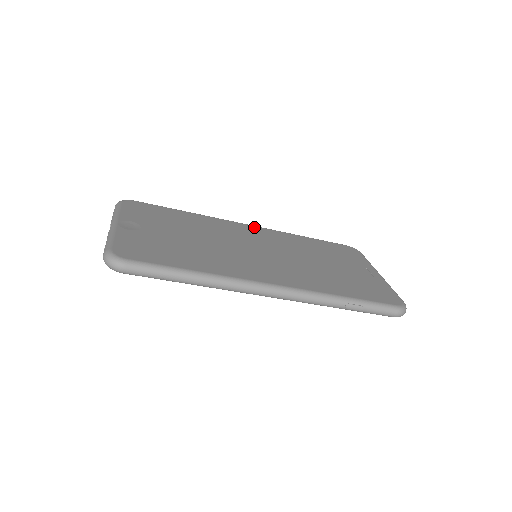
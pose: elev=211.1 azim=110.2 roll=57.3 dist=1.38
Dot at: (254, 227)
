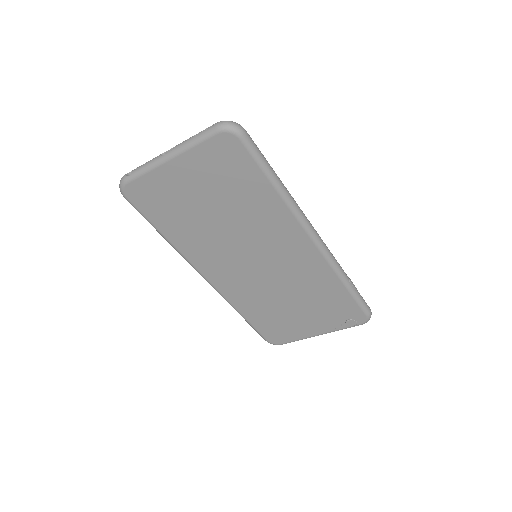
Dot at: occluded
